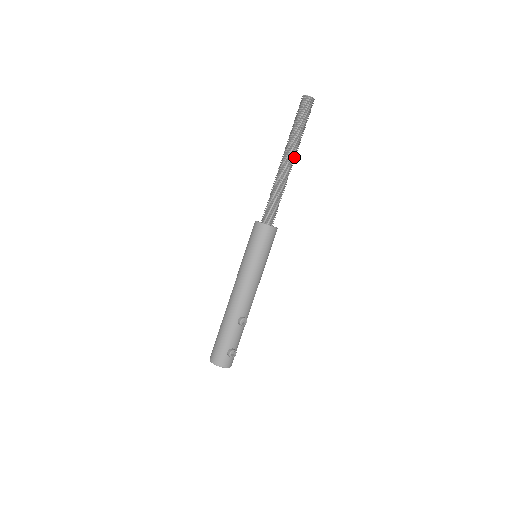
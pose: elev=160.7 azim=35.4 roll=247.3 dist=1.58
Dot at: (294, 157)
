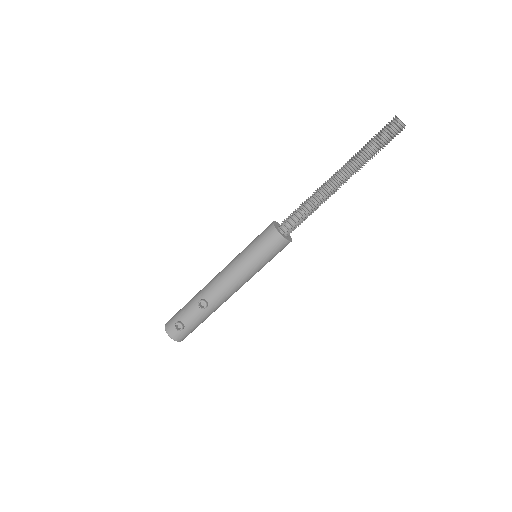
Dot at: (347, 177)
